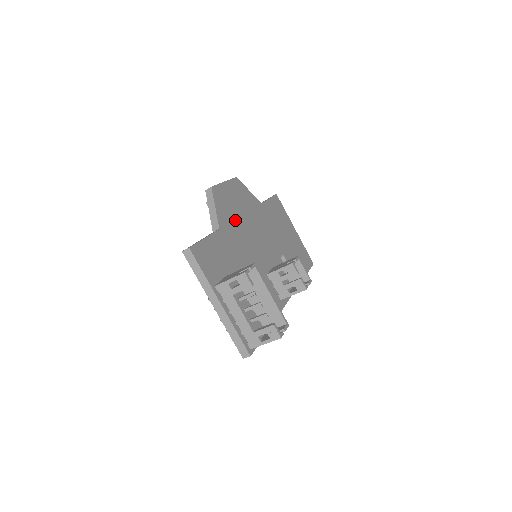
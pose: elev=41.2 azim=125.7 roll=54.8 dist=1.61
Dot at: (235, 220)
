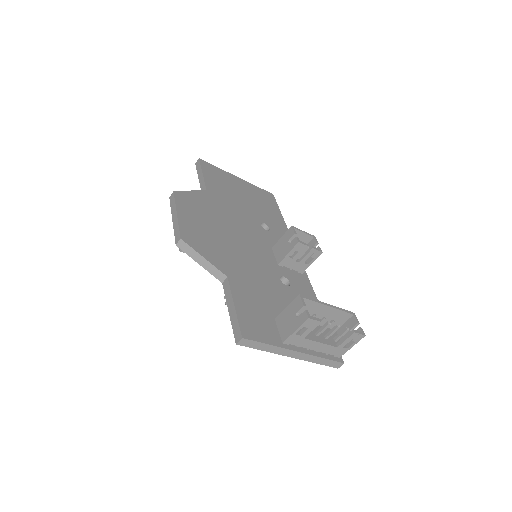
Dot at: (220, 245)
